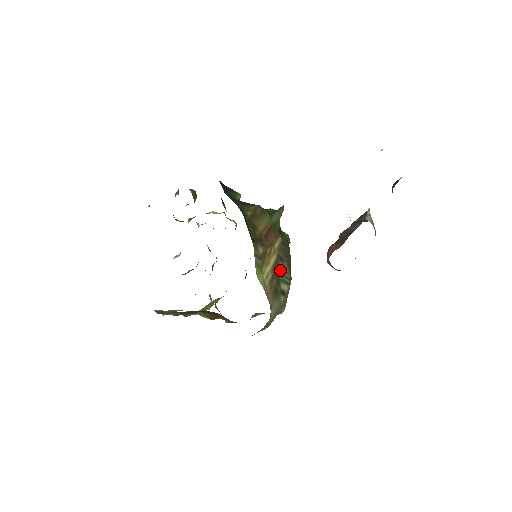
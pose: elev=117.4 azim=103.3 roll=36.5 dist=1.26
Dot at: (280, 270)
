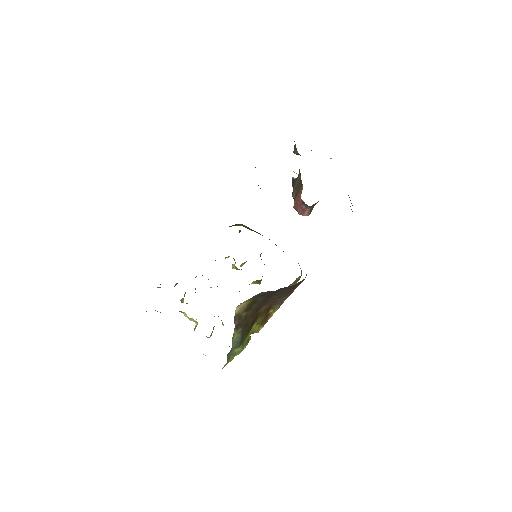
Dot at: occluded
